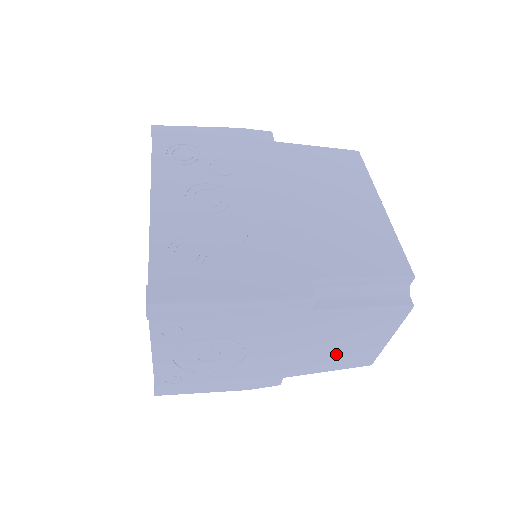
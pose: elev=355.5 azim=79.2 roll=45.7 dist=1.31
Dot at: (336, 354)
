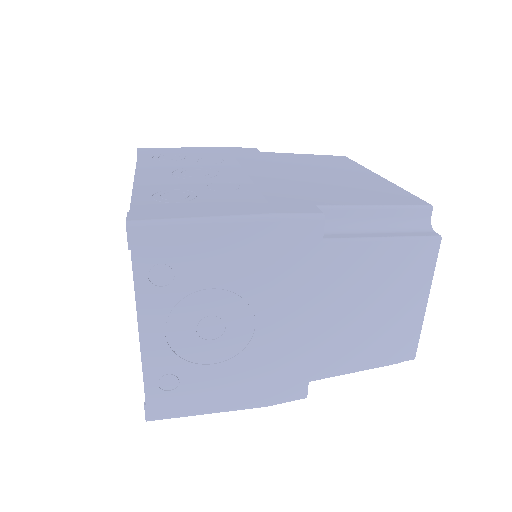
Dot at: (367, 331)
